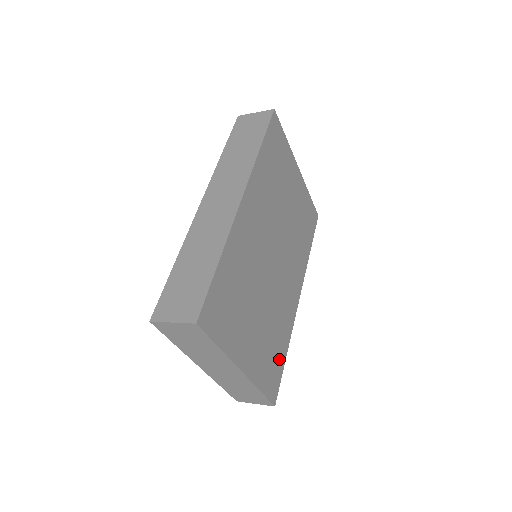
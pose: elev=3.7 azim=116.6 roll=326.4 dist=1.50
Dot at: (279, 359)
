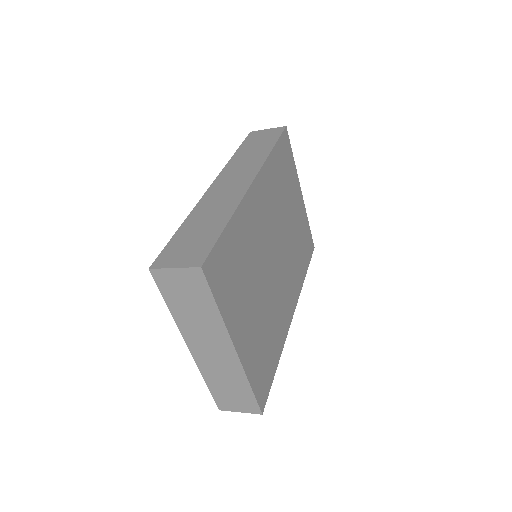
Dot at: (270, 365)
